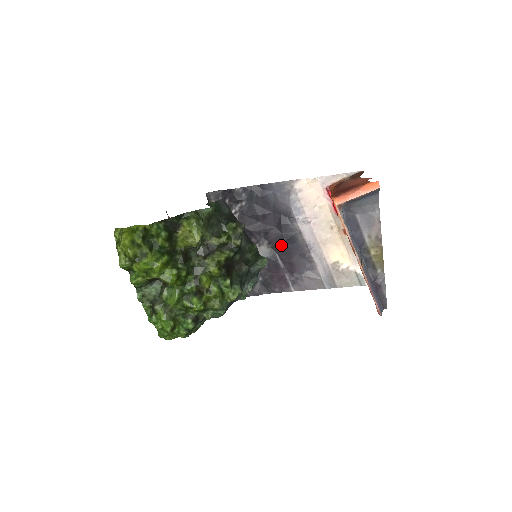
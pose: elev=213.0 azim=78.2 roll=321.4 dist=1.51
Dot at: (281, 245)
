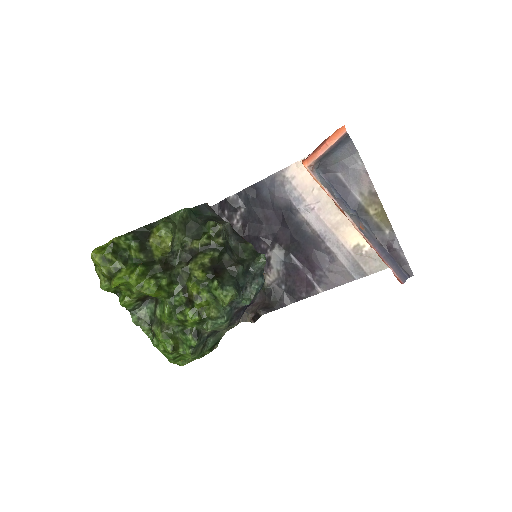
Dot at: (292, 243)
